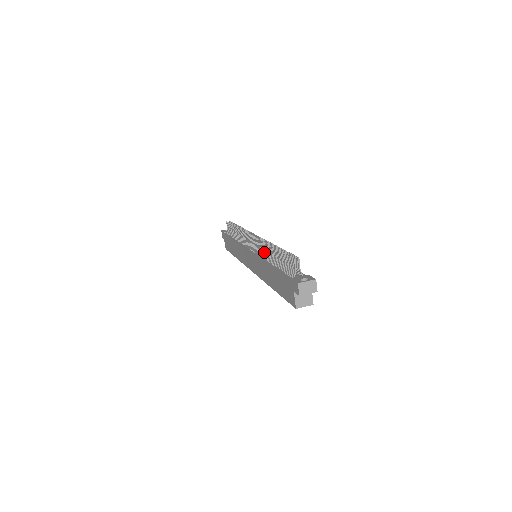
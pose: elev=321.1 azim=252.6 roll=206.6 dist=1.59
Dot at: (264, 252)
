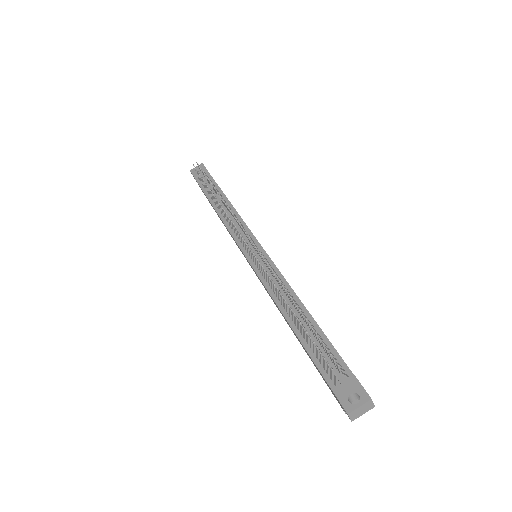
Dot at: (271, 283)
